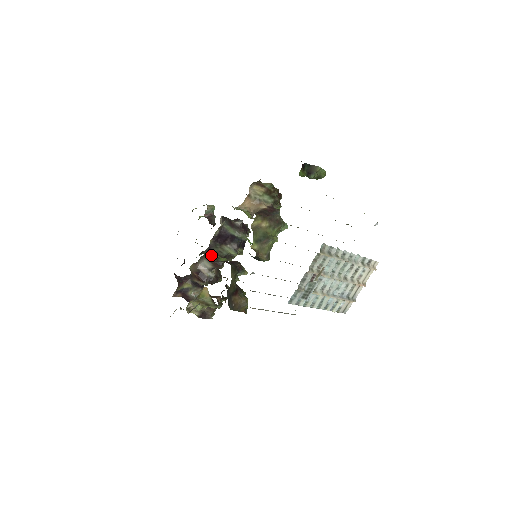
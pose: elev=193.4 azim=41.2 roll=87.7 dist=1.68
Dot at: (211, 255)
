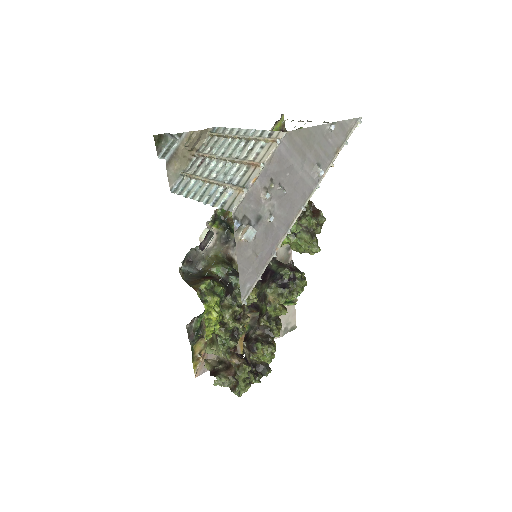
Dot at: (259, 308)
